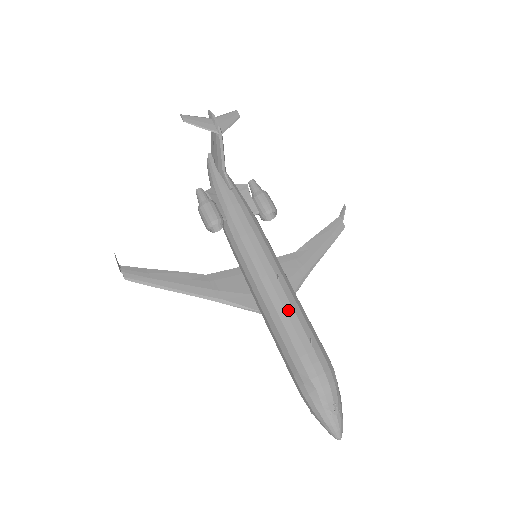
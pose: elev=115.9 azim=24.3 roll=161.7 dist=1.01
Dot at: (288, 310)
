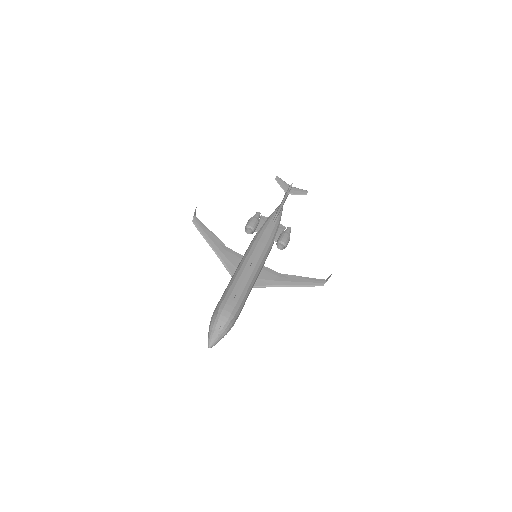
Dot at: (240, 279)
